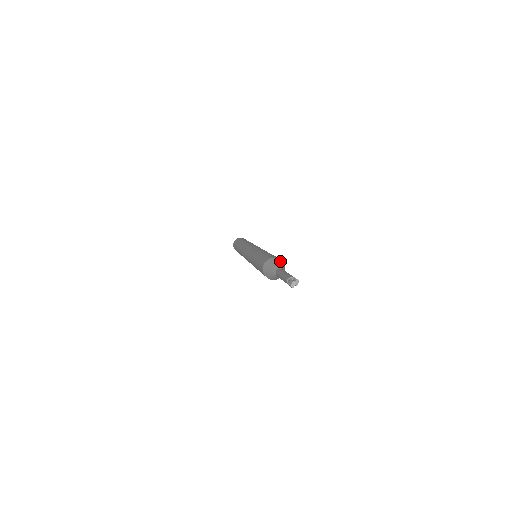
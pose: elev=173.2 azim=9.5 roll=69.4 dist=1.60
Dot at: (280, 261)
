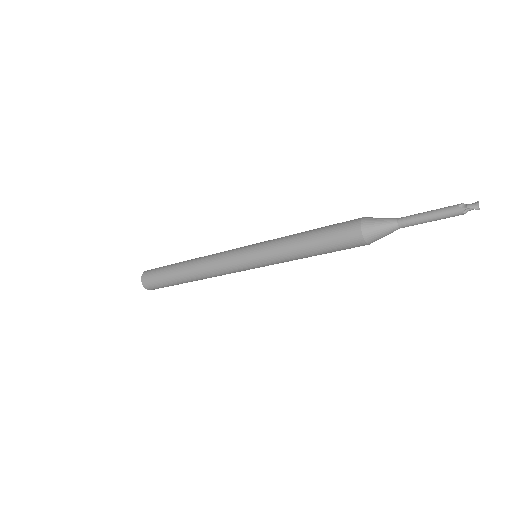
Dot at: occluded
